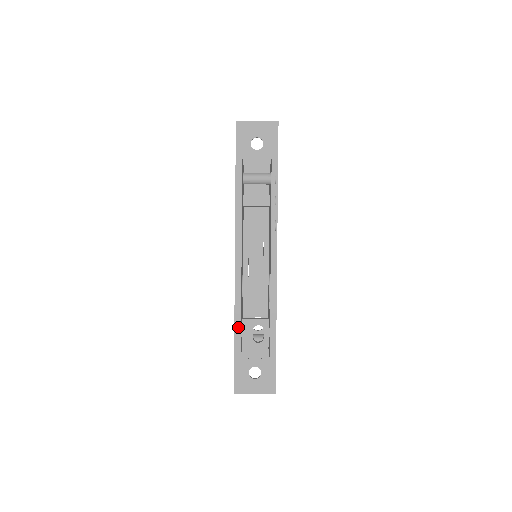
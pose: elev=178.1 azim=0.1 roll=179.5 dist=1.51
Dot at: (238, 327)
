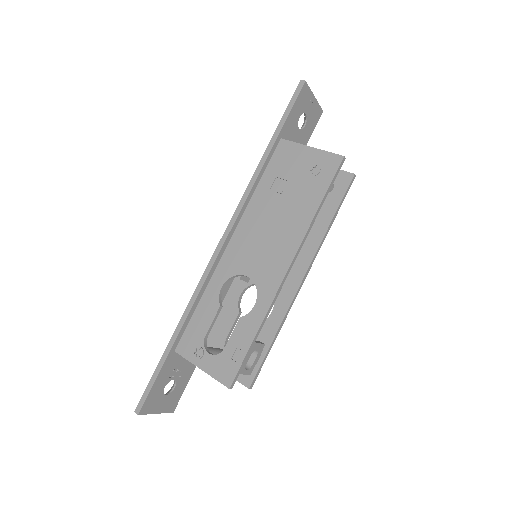
Dot at: (248, 352)
